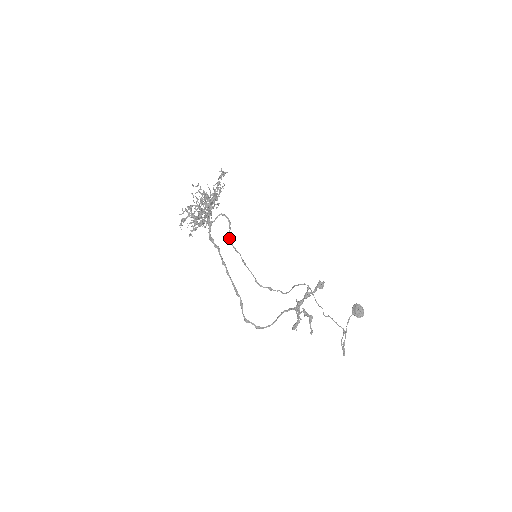
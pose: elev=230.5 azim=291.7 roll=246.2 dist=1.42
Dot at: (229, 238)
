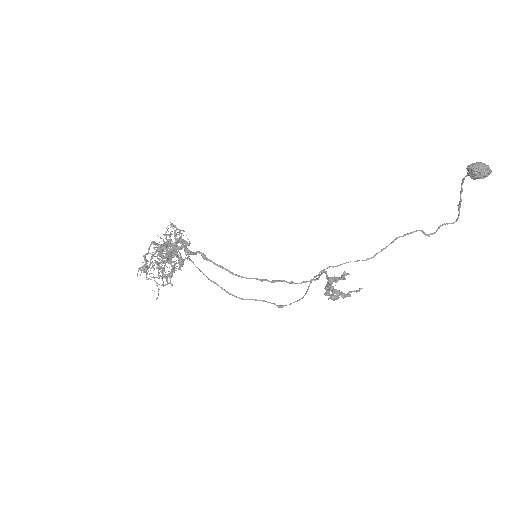
Dot at: occluded
